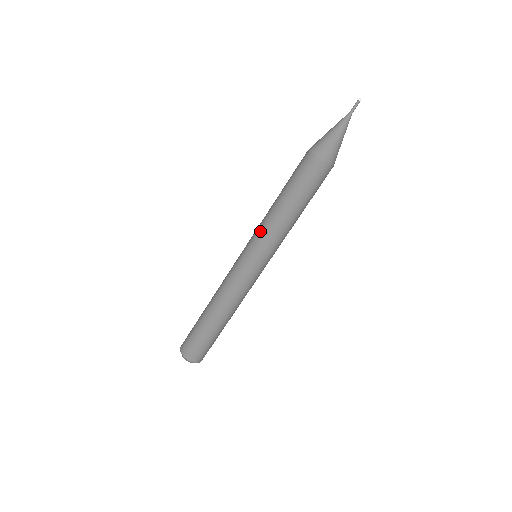
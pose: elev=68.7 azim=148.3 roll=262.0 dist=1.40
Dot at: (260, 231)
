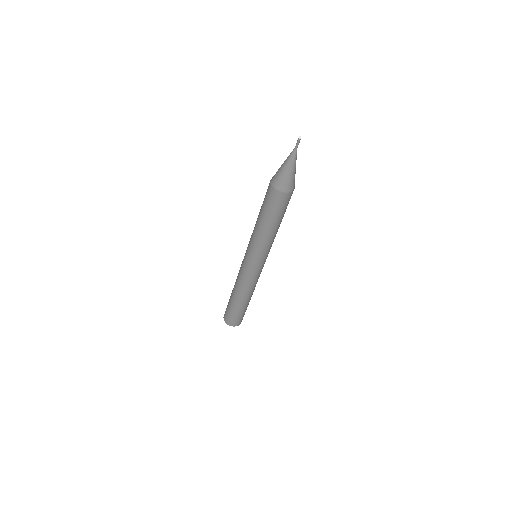
Dot at: occluded
